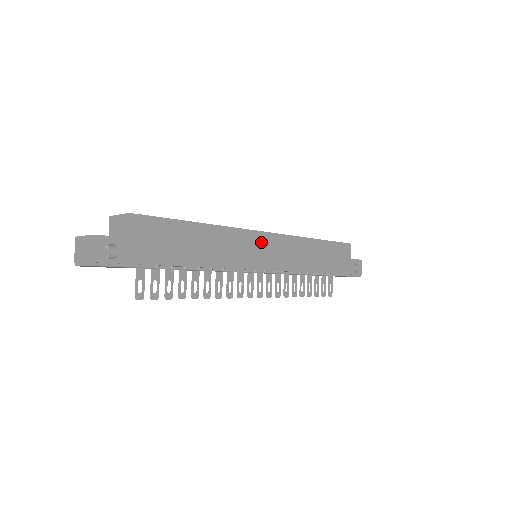
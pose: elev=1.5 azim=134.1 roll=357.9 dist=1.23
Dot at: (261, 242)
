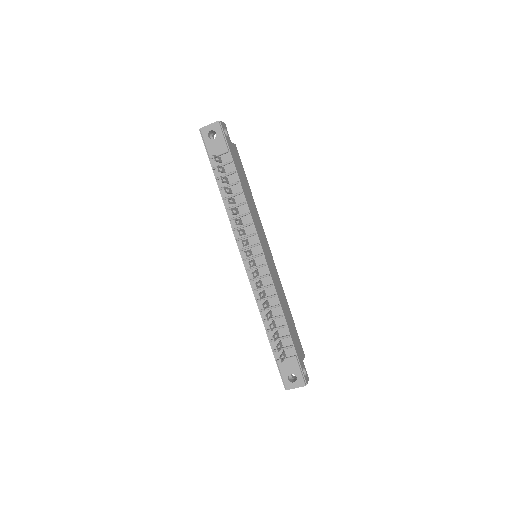
Dot at: (267, 245)
